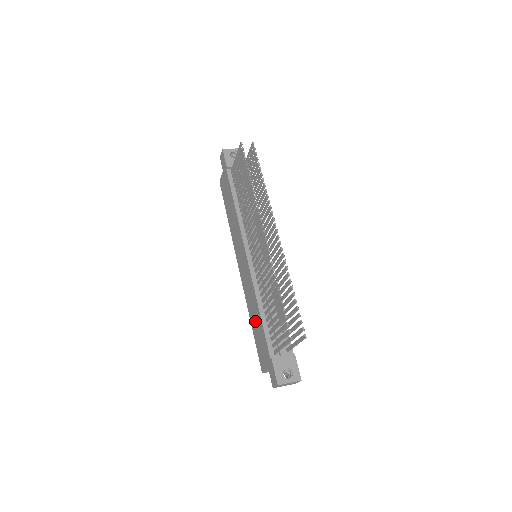
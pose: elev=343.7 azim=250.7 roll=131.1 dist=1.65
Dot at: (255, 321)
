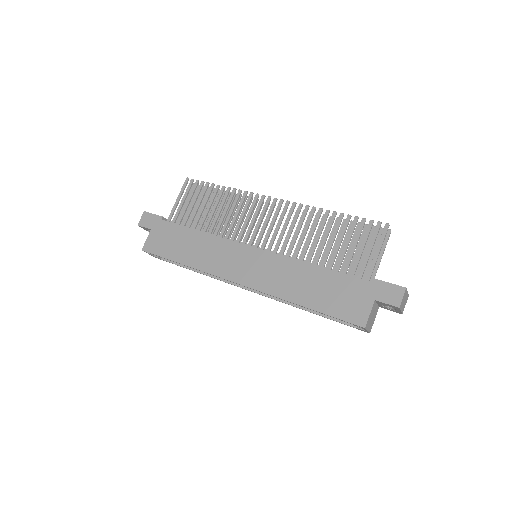
Dot at: (312, 288)
